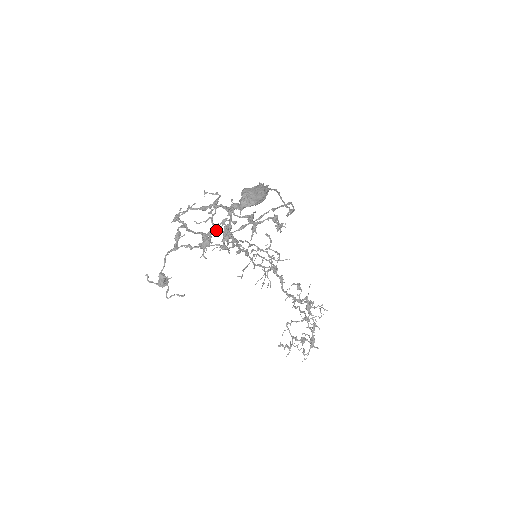
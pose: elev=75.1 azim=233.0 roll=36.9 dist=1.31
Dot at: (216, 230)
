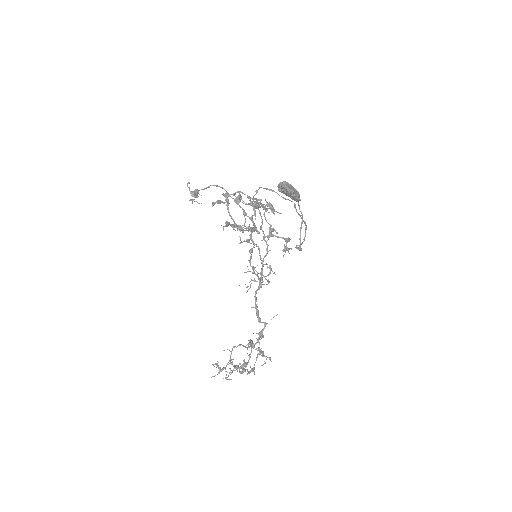
Dot at: (242, 228)
